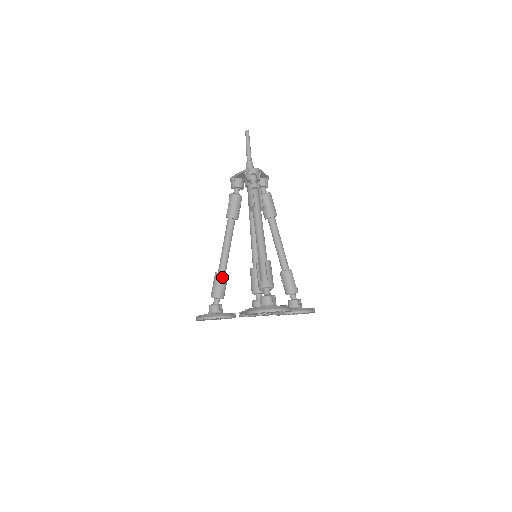
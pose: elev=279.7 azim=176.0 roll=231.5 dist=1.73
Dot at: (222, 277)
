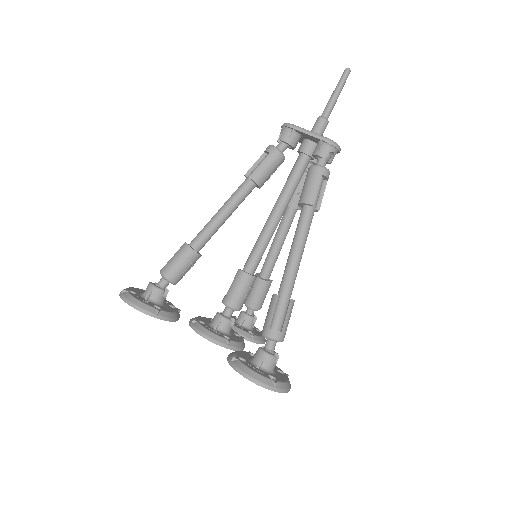
Dot at: (195, 258)
